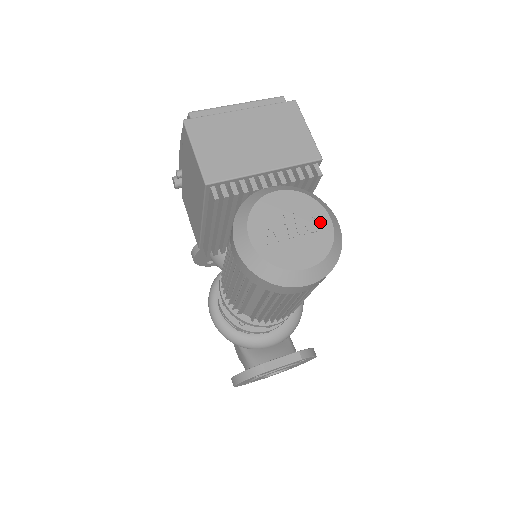
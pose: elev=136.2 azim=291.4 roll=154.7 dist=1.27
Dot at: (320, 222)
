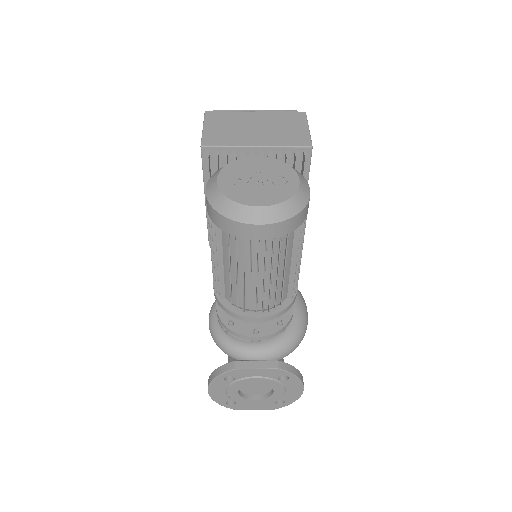
Dot at: (287, 180)
